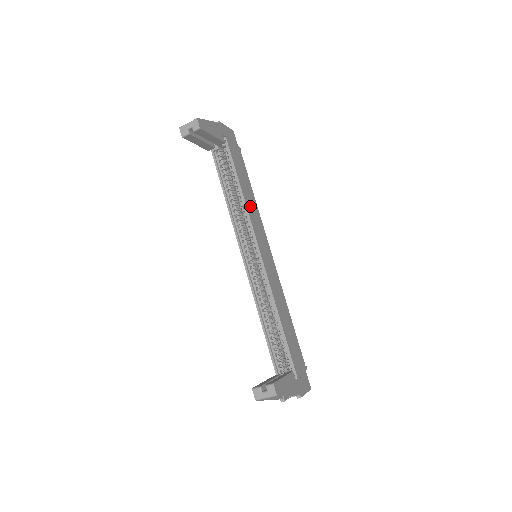
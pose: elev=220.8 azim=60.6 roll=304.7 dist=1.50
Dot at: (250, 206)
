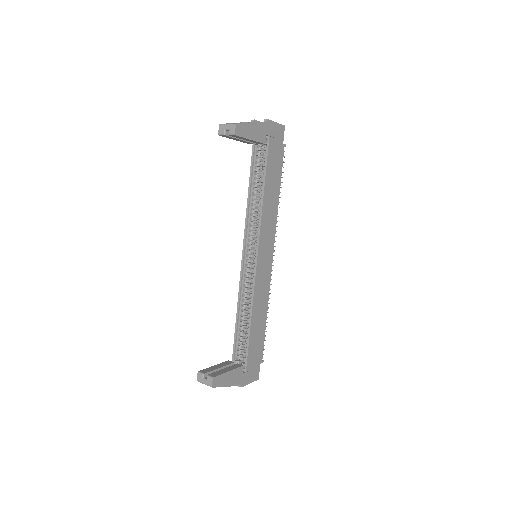
Dot at: (267, 210)
